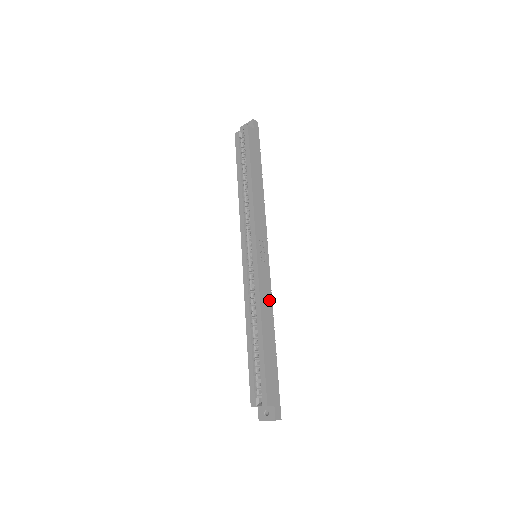
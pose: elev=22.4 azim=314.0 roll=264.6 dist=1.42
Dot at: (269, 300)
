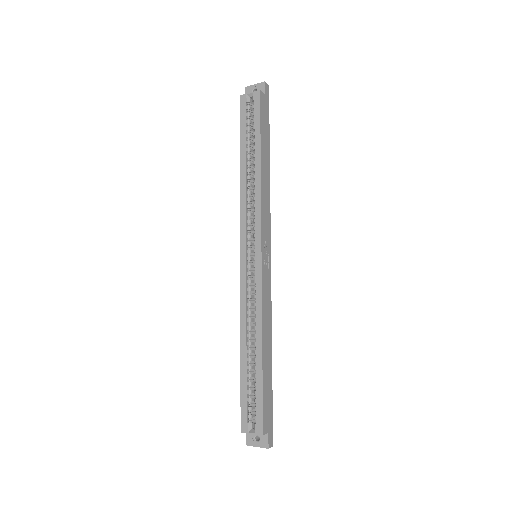
Dot at: (269, 311)
